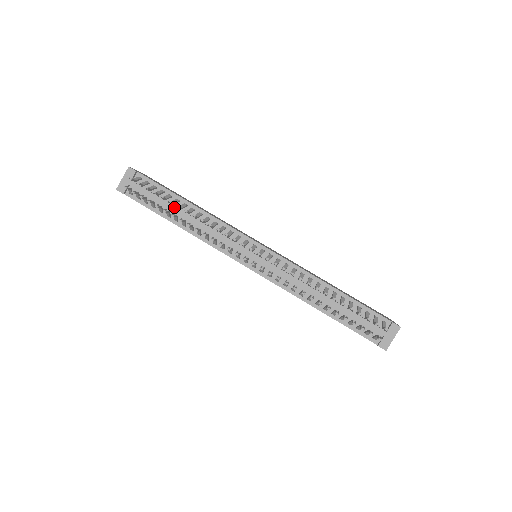
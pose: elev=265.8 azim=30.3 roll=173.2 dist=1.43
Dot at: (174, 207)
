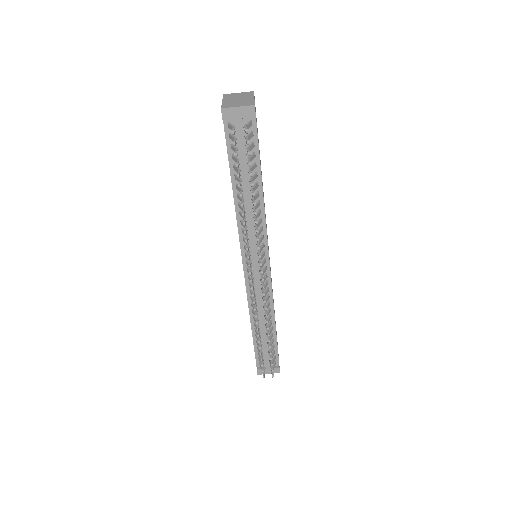
Dot at: (248, 178)
